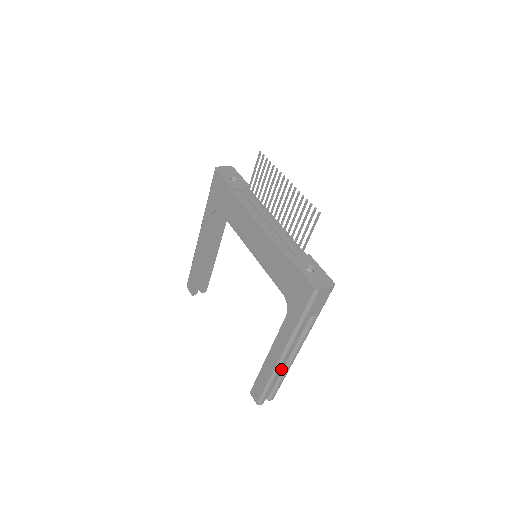
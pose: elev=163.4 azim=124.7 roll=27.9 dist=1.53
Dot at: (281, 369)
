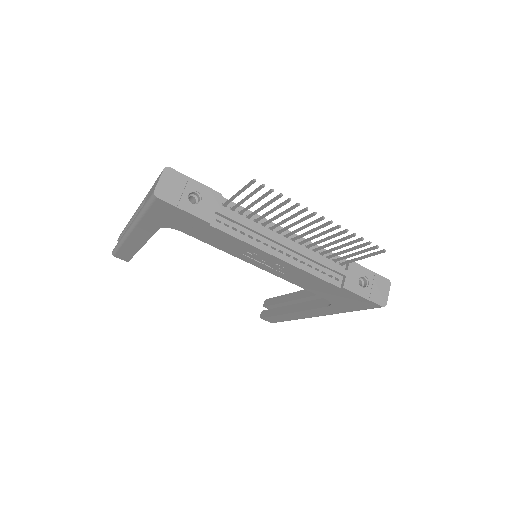
Dot at: occluded
